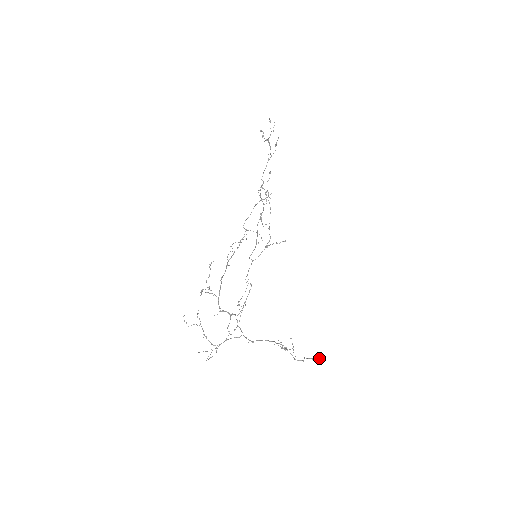
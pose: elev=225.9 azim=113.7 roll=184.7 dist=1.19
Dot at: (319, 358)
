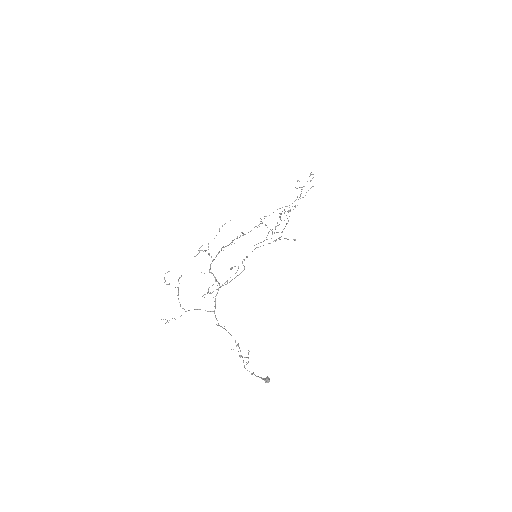
Dot at: (267, 379)
